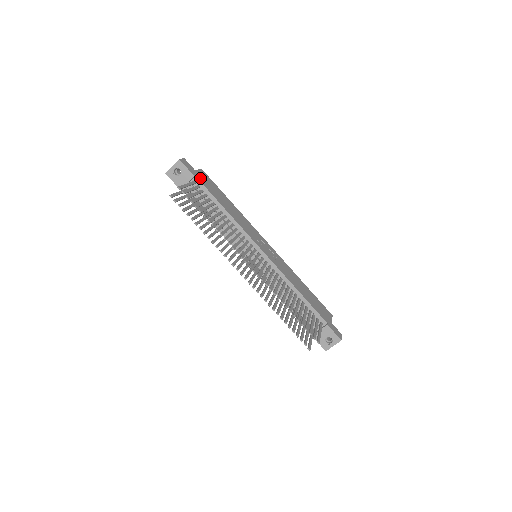
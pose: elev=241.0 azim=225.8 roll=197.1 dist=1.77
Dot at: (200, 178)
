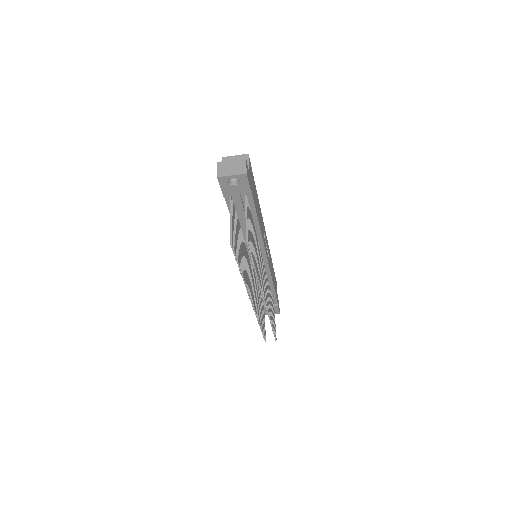
Dot at: occluded
